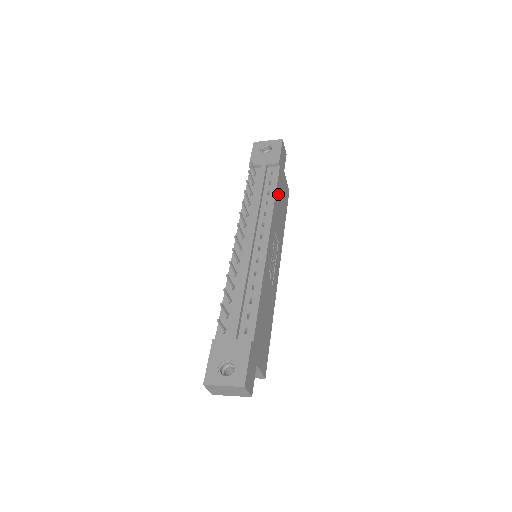
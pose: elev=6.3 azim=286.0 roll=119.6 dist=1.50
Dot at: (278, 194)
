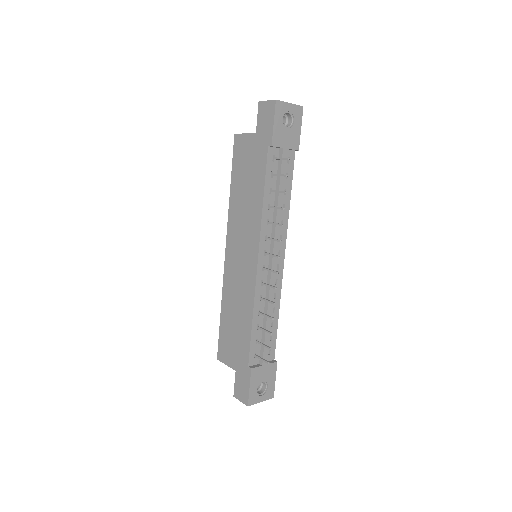
Dot at: occluded
